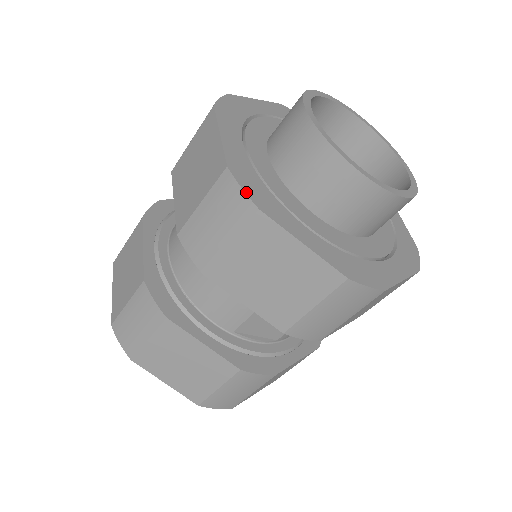
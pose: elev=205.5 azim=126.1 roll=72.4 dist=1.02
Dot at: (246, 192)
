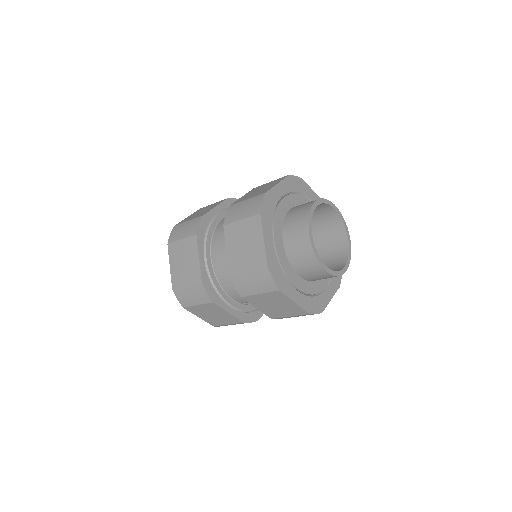
Dot at: (275, 281)
